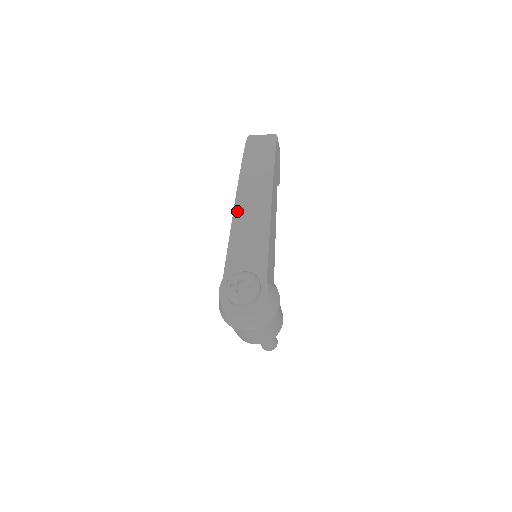
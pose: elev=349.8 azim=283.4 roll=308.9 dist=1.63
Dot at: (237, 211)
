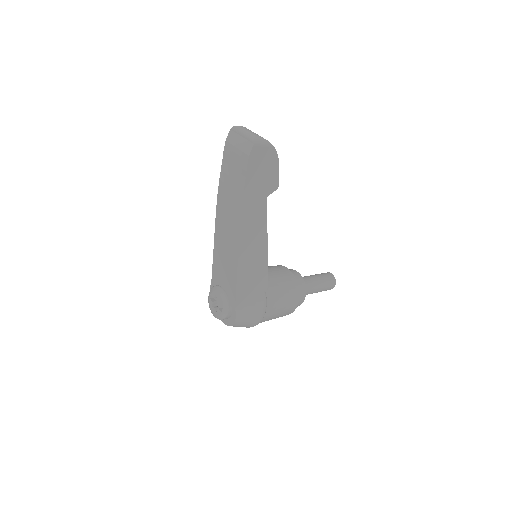
Dot at: (217, 227)
